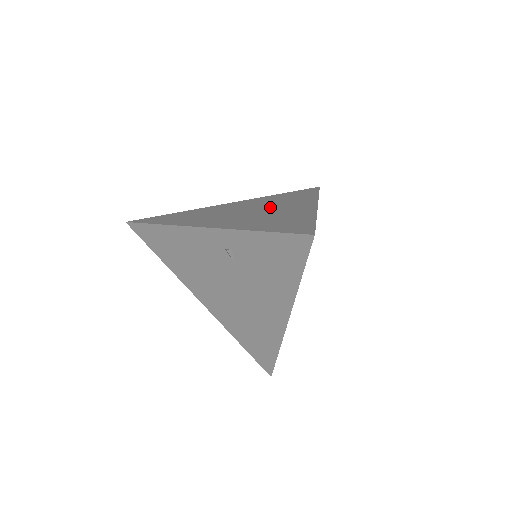
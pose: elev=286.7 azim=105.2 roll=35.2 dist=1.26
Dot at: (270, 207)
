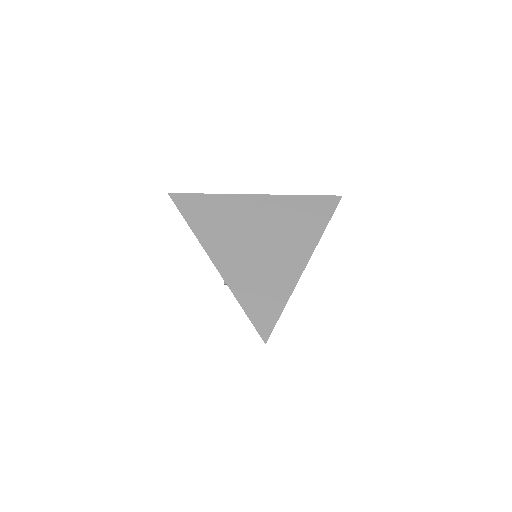
Dot at: (276, 241)
